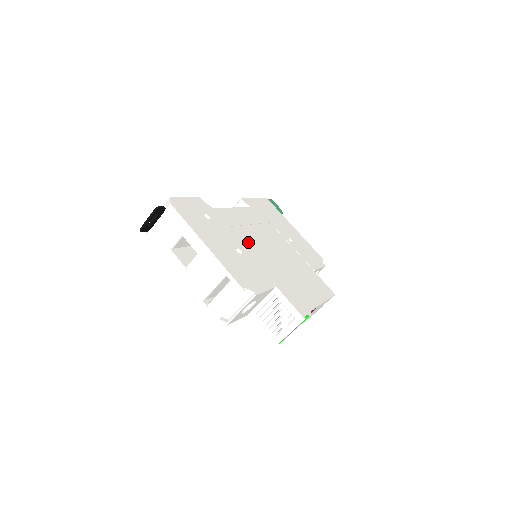
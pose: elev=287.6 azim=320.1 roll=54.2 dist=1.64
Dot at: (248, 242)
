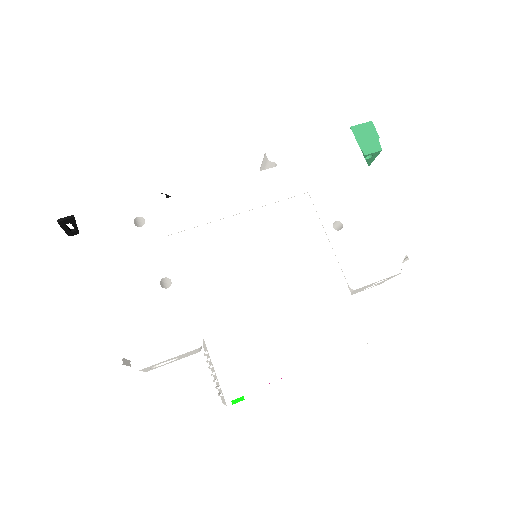
Dot at: (205, 257)
